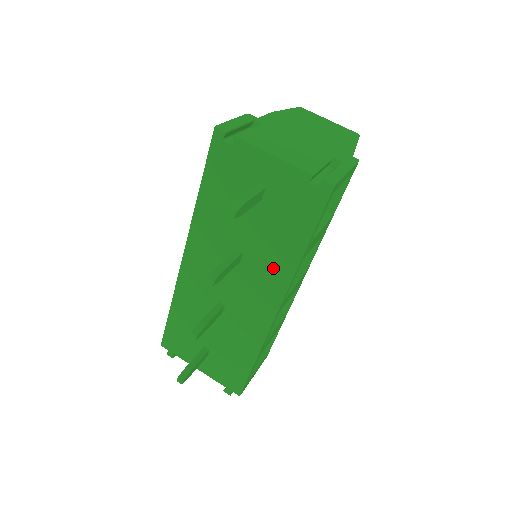
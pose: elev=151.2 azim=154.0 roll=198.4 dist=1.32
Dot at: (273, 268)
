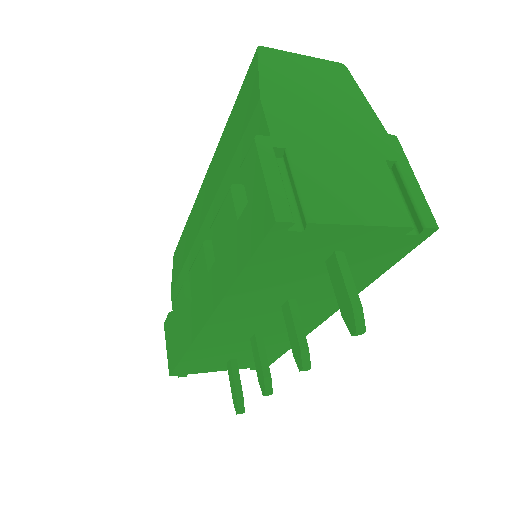
Dot at: (333, 298)
